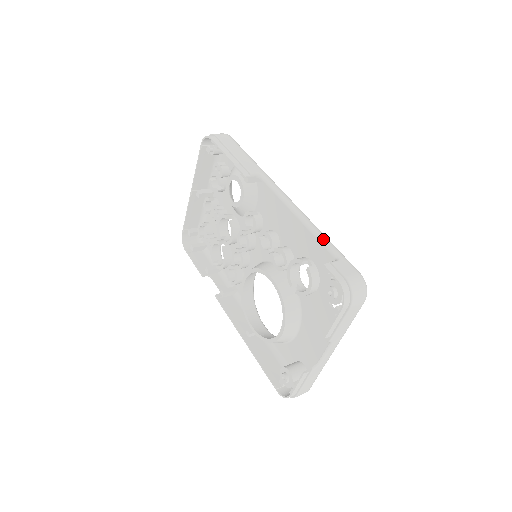
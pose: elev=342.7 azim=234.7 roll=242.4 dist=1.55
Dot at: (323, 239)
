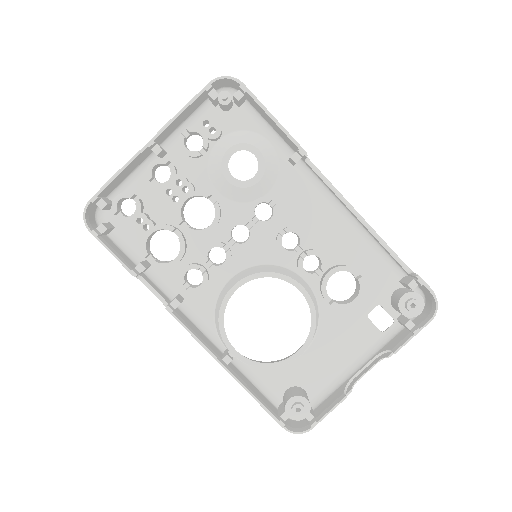
Dot at: occluded
